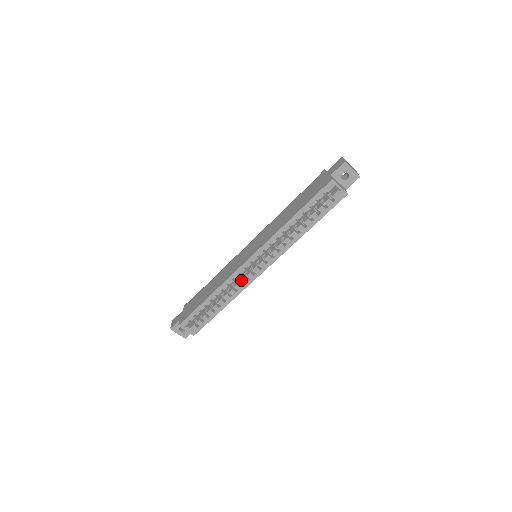
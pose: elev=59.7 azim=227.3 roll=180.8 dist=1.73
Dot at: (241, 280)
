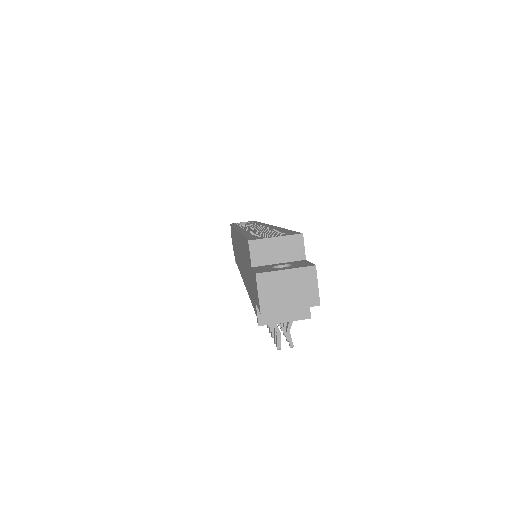
Dot at: (259, 232)
